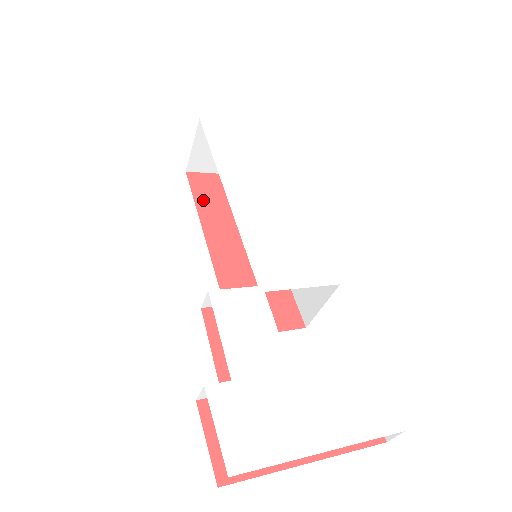
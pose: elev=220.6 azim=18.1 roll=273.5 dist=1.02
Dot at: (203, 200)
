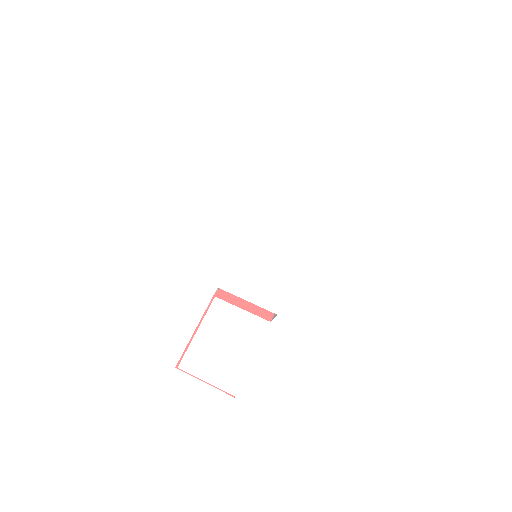
Dot at: occluded
